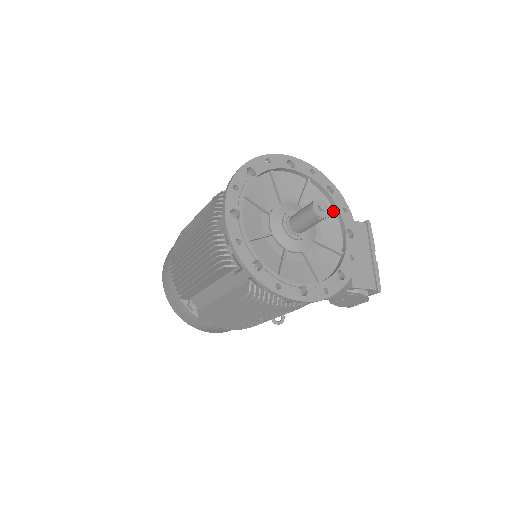
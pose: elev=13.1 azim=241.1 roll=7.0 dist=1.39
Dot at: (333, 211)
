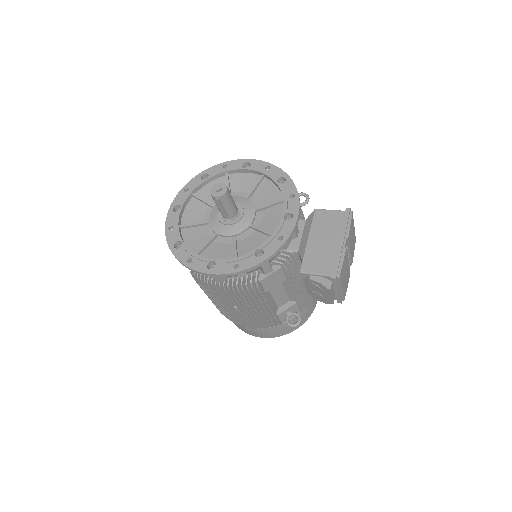
Dot at: (282, 199)
